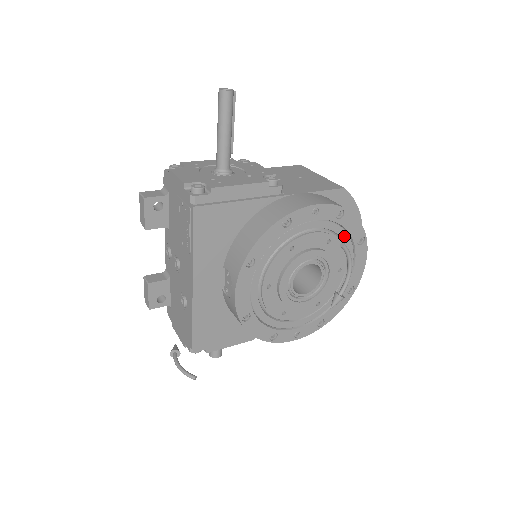
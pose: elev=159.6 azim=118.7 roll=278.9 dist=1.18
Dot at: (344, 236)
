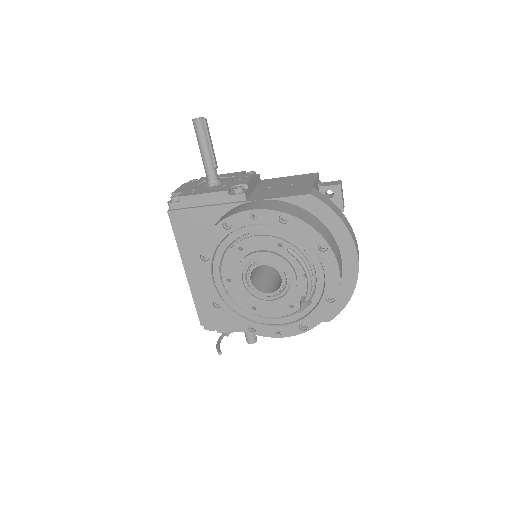
Dot at: (299, 241)
